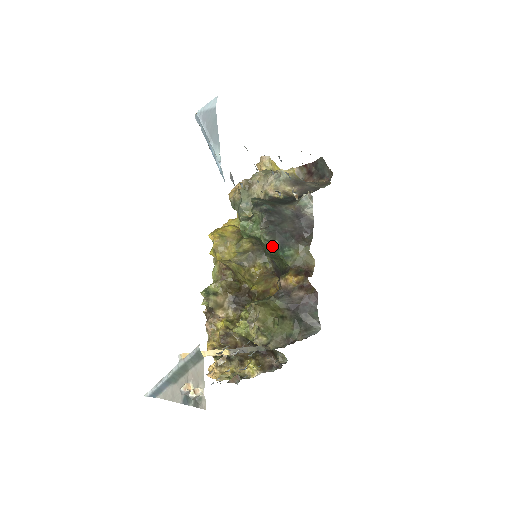
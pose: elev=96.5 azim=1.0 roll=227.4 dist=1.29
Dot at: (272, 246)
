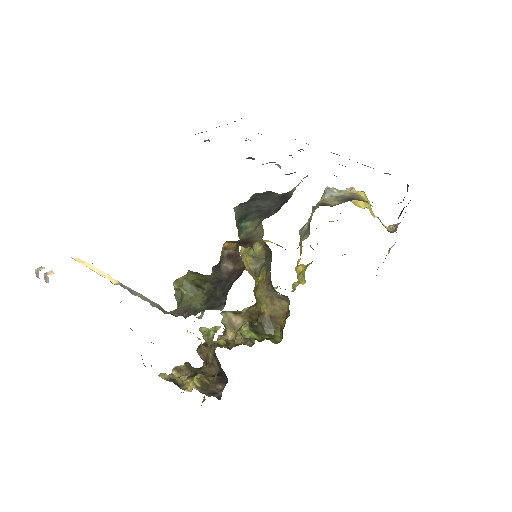
Dot at: (237, 219)
